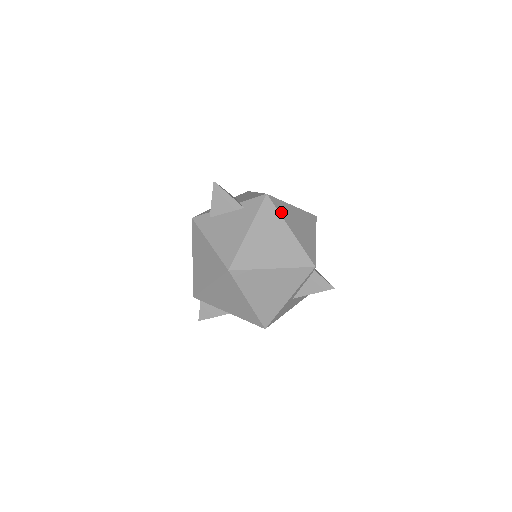
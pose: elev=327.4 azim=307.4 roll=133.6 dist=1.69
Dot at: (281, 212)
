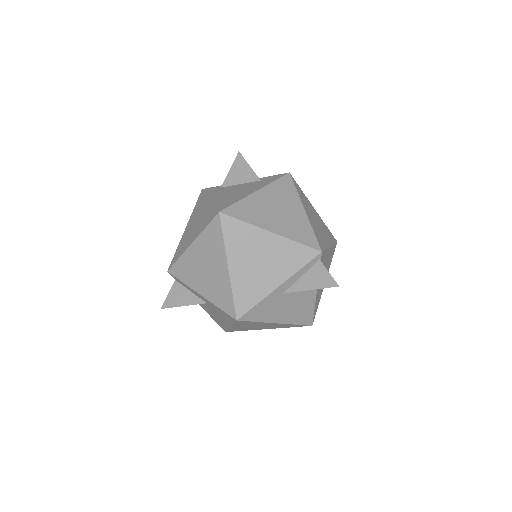
Dot at: (299, 194)
